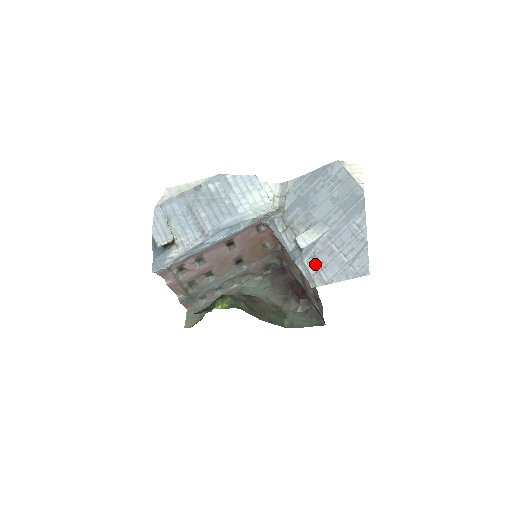
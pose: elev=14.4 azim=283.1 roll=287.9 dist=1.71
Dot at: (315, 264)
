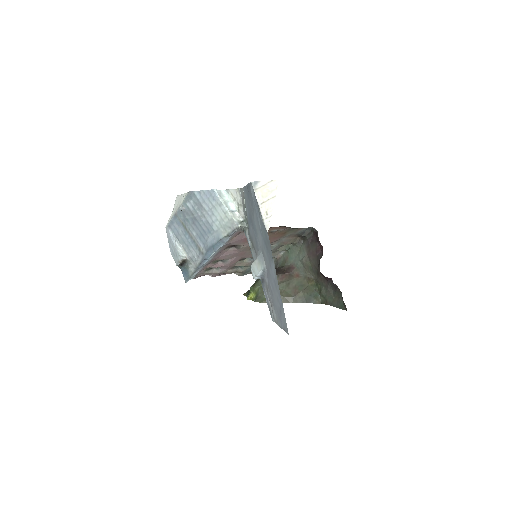
Dot at: (269, 297)
